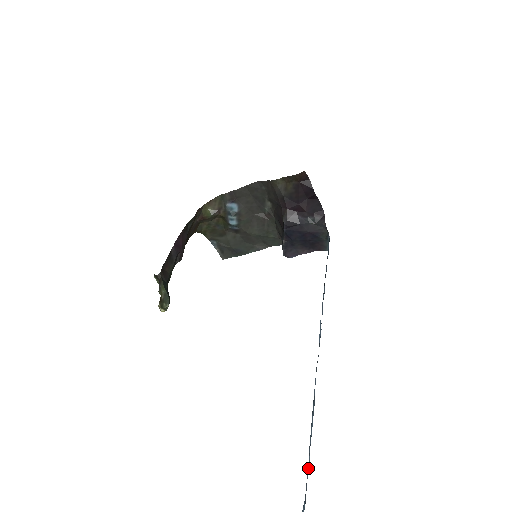
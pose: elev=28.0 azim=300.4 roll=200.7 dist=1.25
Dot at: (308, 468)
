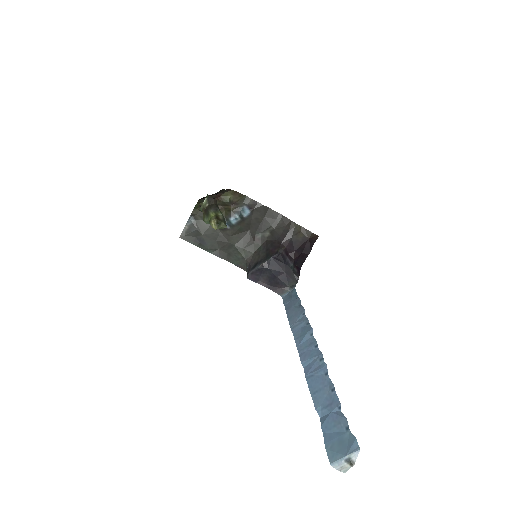
Dot at: (334, 412)
